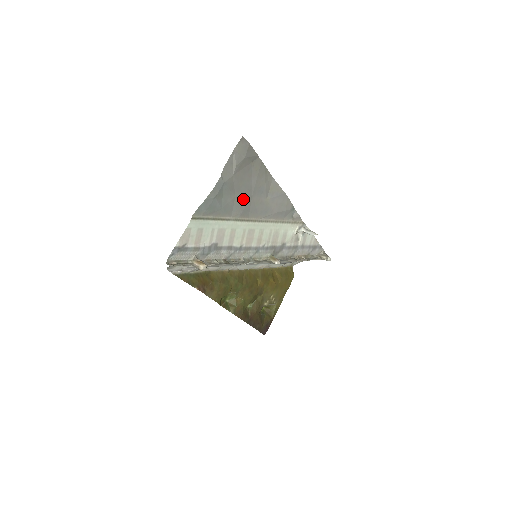
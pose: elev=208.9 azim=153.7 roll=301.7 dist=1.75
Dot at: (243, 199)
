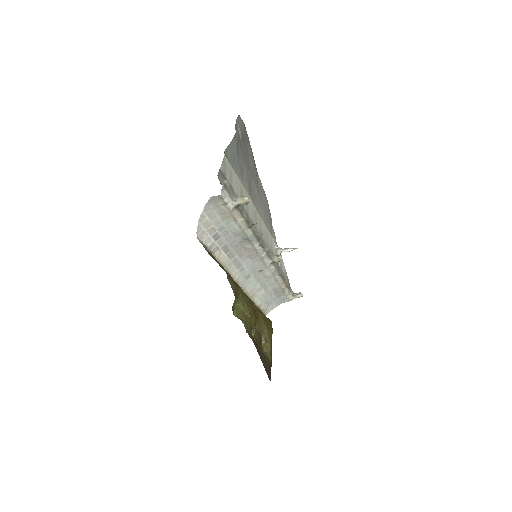
Dot at: (248, 172)
